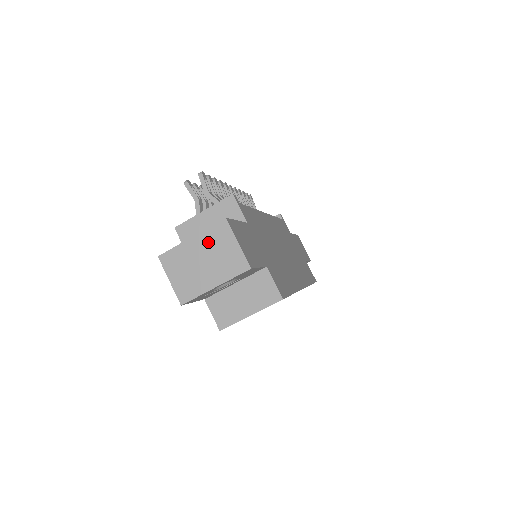
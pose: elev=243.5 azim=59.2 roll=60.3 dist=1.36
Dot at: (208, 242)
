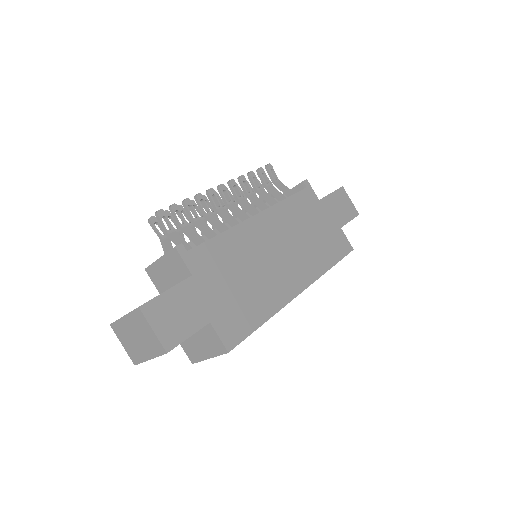
Dot at: (134, 323)
